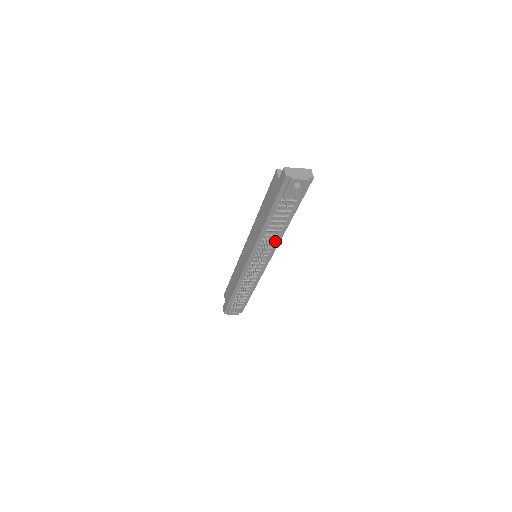
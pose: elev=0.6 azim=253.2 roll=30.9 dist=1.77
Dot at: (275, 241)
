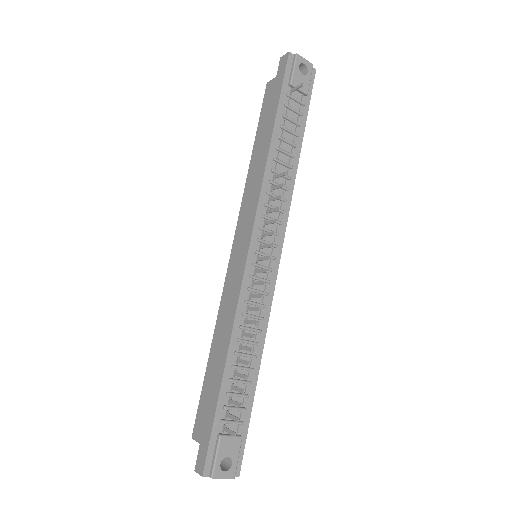
Dot at: (285, 196)
